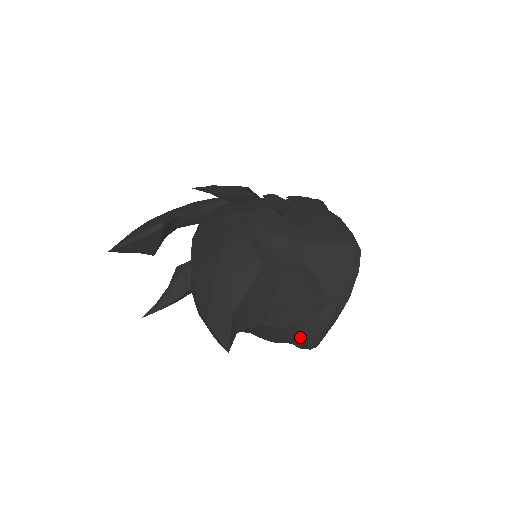
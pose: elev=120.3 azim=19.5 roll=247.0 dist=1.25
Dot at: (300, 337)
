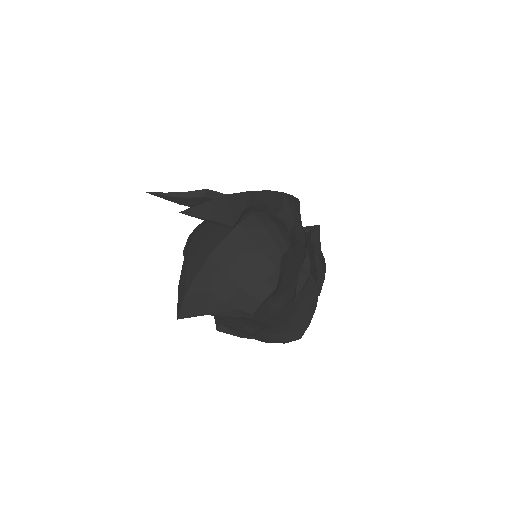
Dot at: (220, 321)
